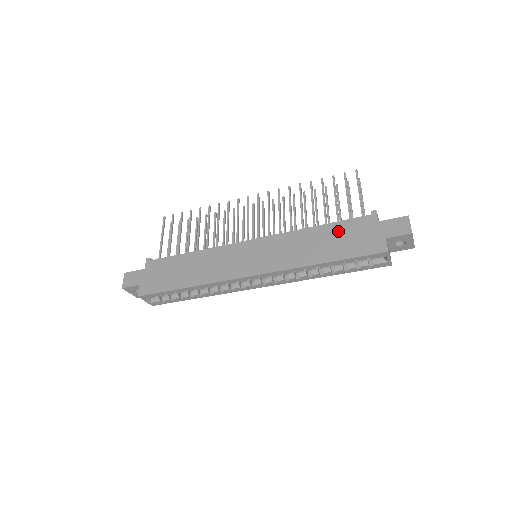
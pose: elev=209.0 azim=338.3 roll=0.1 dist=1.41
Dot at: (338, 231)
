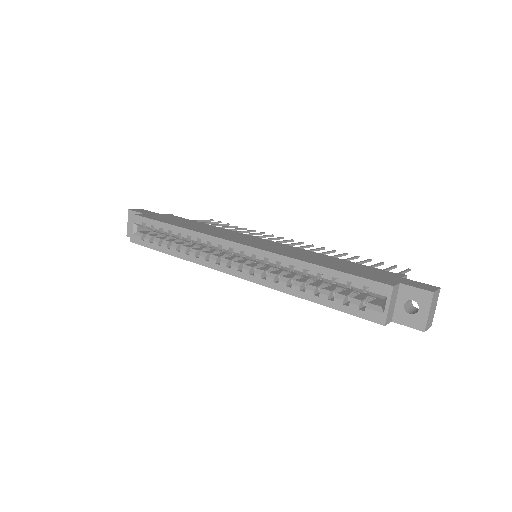
Dot at: (353, 265)
